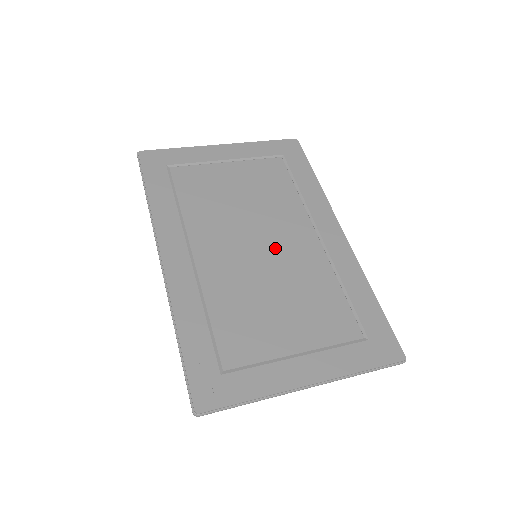
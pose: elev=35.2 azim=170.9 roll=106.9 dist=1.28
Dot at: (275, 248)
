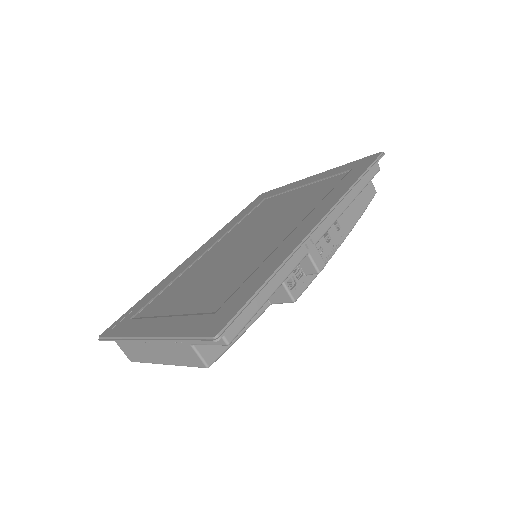
Dot at: (254, 242)
